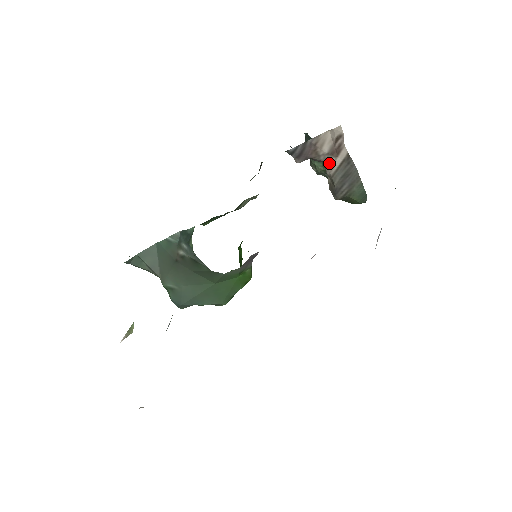
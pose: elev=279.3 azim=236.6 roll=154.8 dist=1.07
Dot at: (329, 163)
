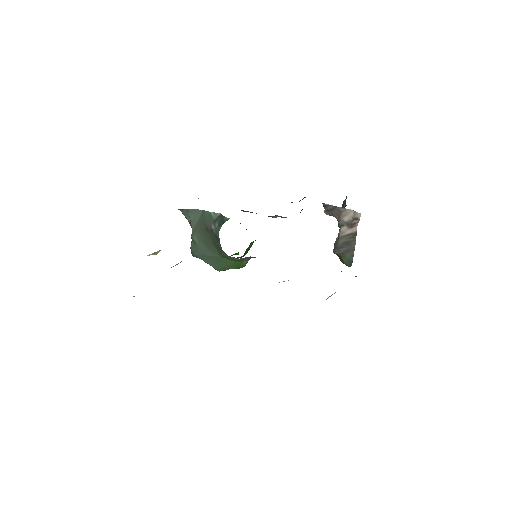
Dot at: (343, 228)
